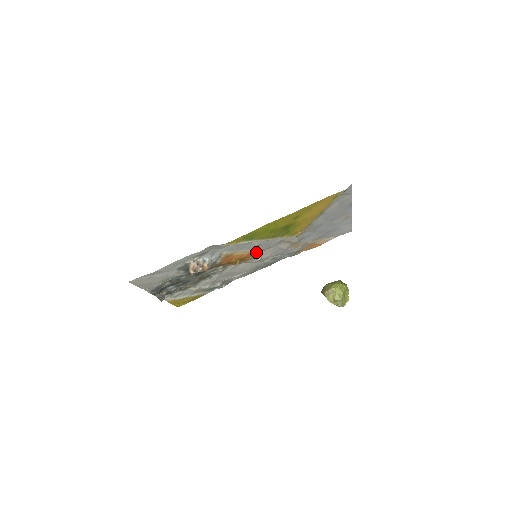
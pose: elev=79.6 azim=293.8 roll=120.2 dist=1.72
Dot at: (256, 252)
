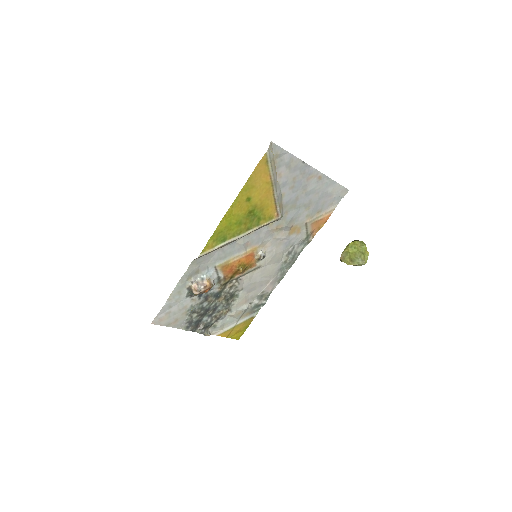
Dot at: (253, 252)
